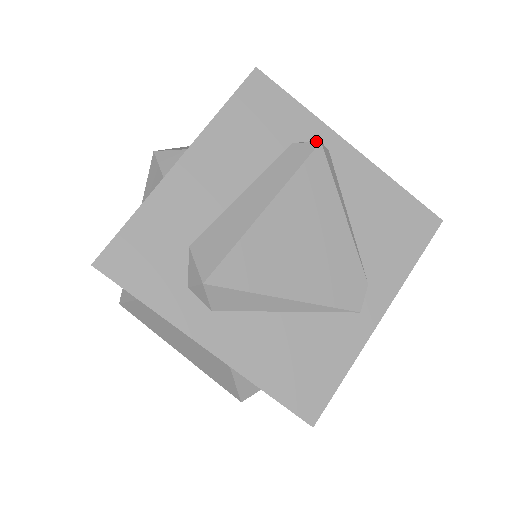
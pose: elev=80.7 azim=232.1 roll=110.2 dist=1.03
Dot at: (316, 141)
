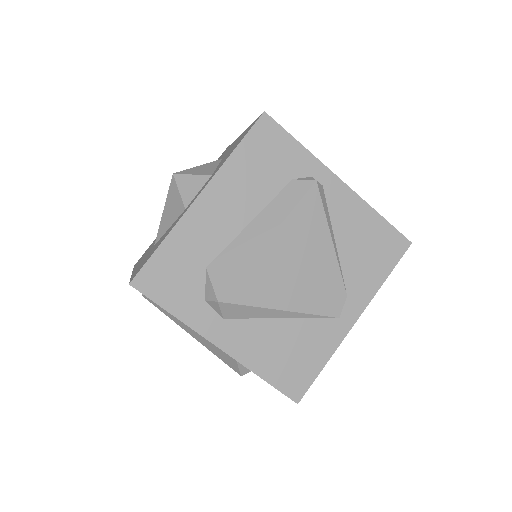
Dot at: (312, 179)
